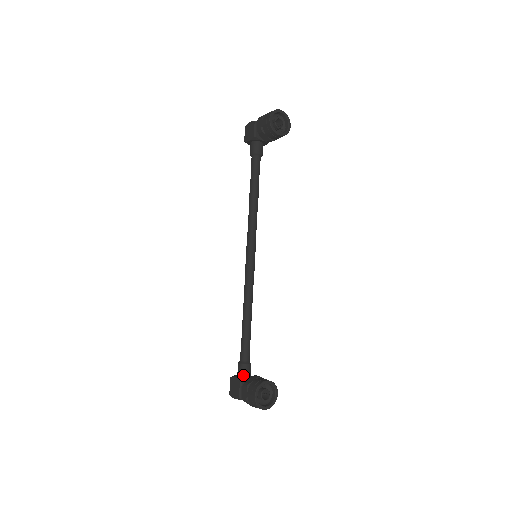
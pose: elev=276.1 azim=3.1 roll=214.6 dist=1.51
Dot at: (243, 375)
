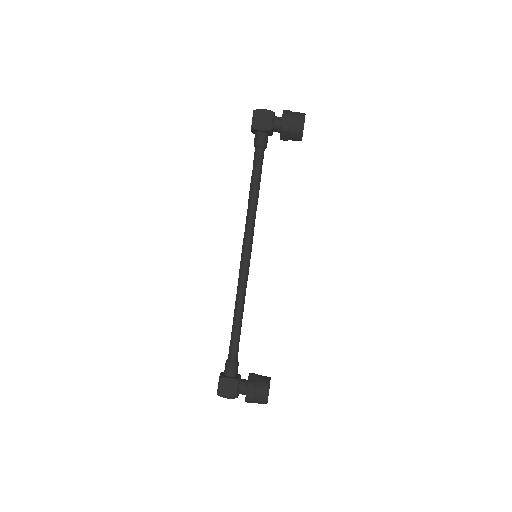
Dot at: (236, 374)
